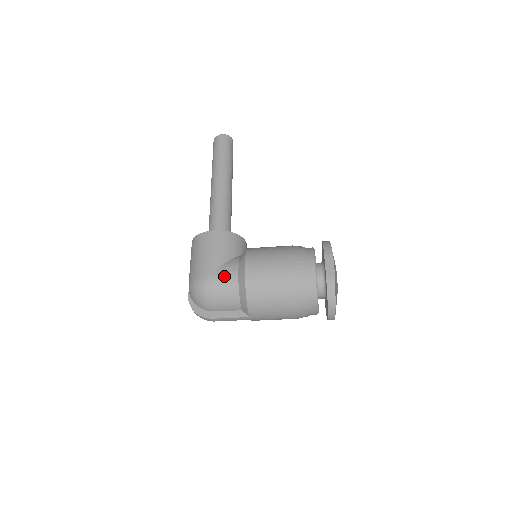
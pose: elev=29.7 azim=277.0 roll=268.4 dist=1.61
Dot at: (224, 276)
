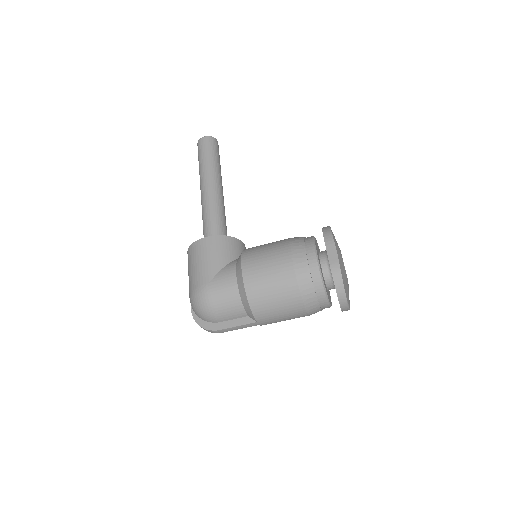
Dot at: (222, 283)
